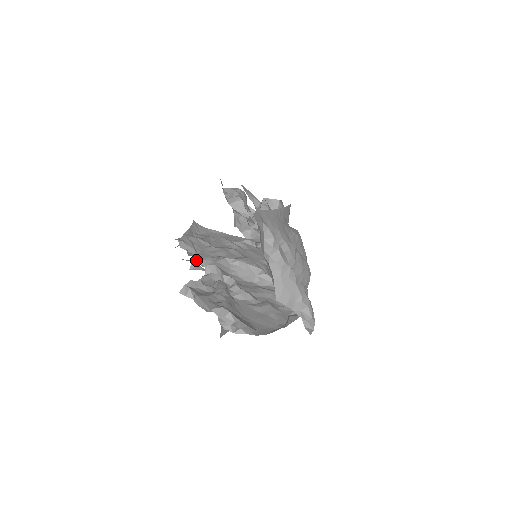
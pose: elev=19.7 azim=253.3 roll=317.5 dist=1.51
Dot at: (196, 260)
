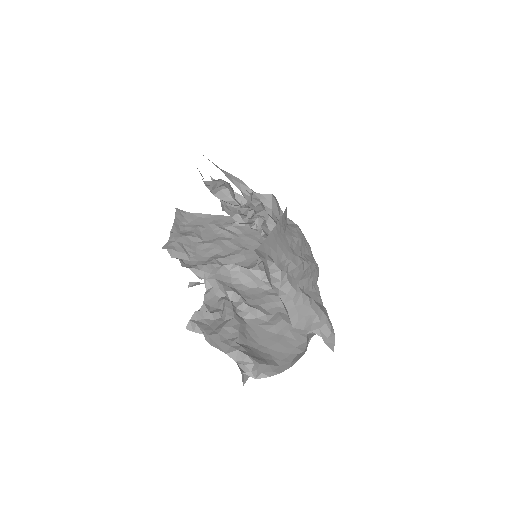
Dot at: occluded
